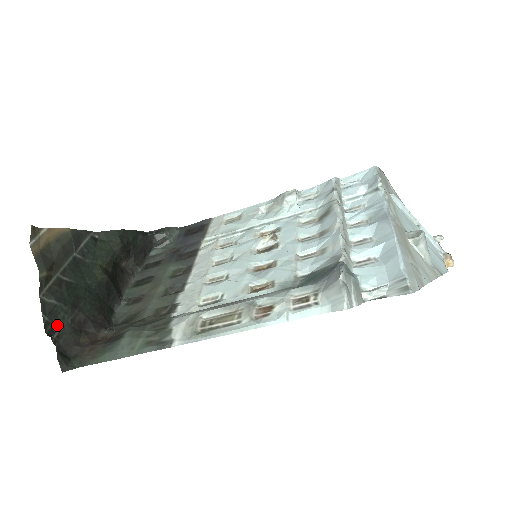
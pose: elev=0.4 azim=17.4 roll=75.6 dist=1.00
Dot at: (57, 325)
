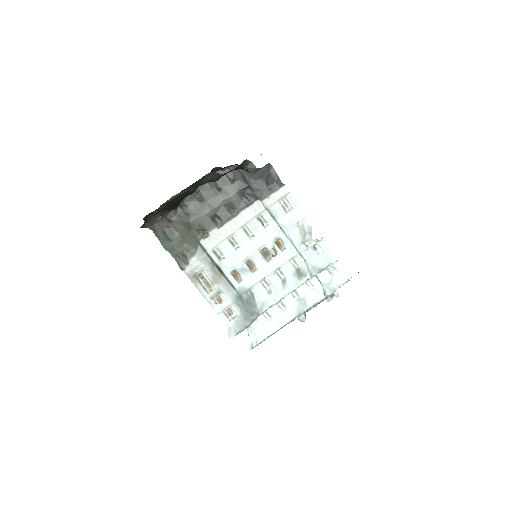
Dot at: (151, 212)
